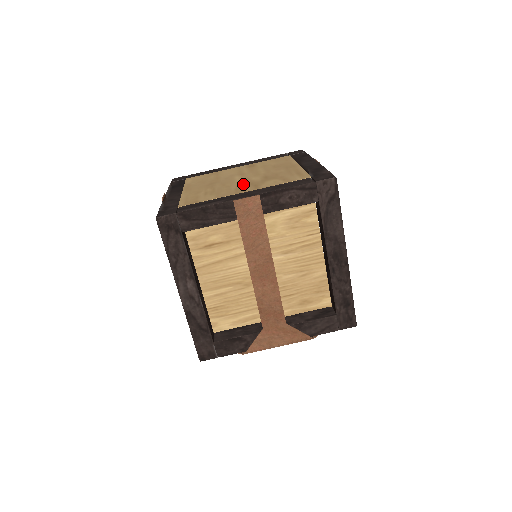
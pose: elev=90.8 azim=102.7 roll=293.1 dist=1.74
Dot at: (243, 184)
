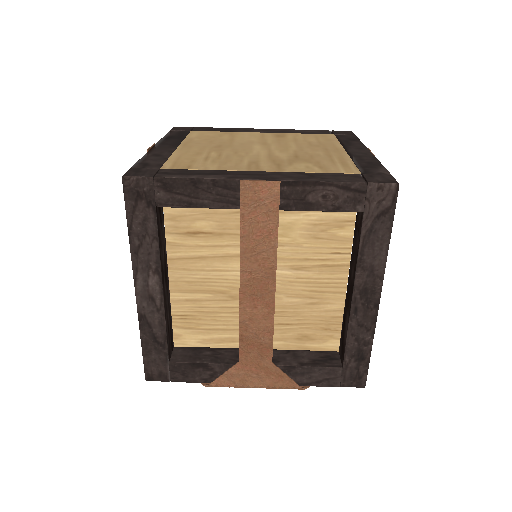
Dot at: (262, 158)
